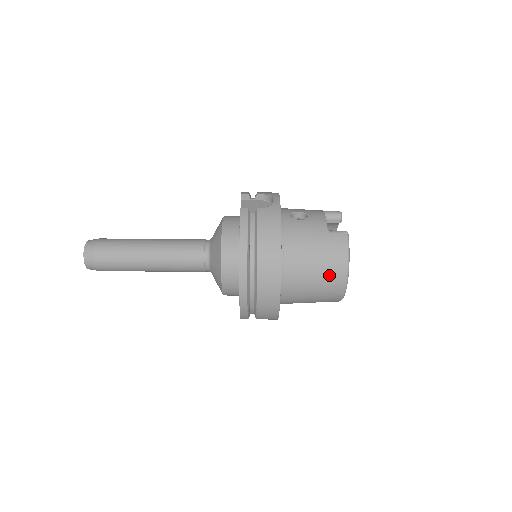
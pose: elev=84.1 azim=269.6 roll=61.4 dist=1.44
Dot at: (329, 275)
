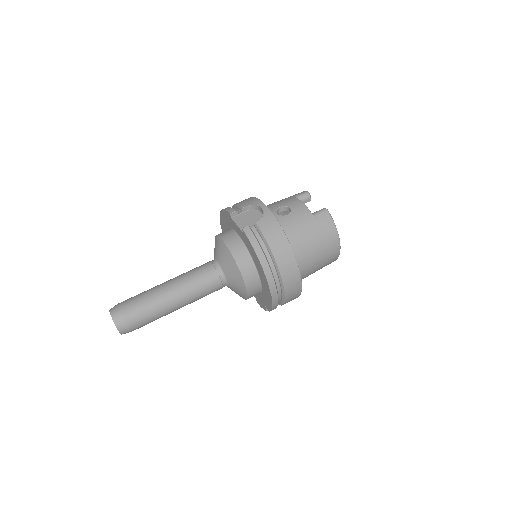
Dot at: (327, 249)
